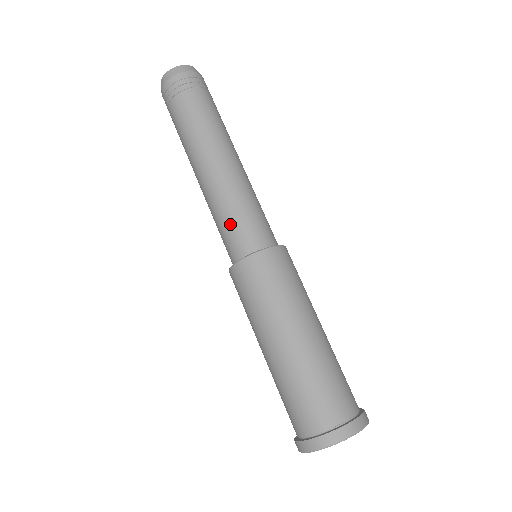
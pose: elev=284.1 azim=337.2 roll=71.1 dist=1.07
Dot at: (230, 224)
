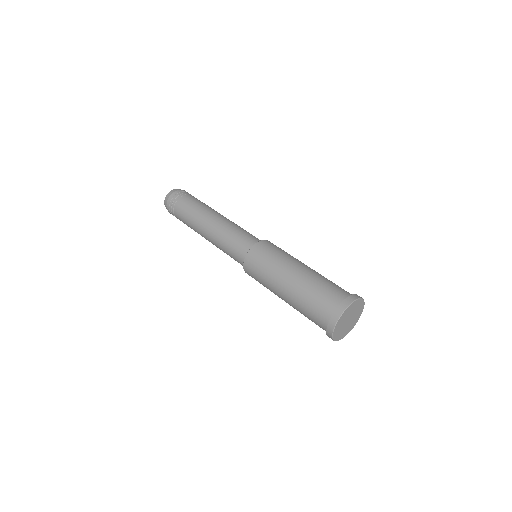
Dot at: (230, 250)
